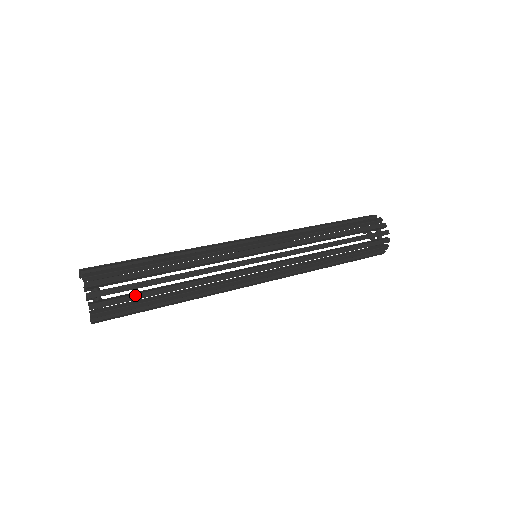
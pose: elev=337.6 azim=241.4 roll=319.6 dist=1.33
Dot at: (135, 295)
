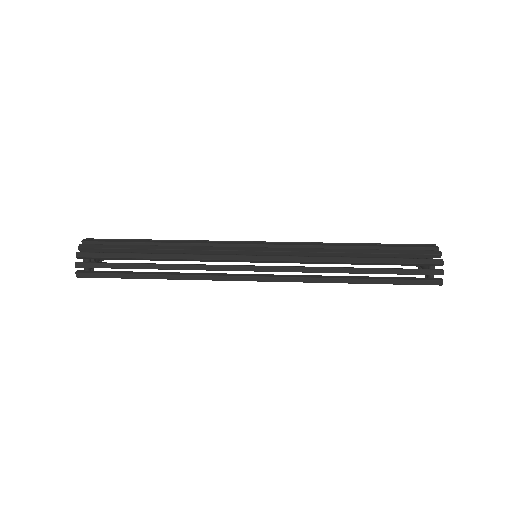
Dot at: (117, 253)
